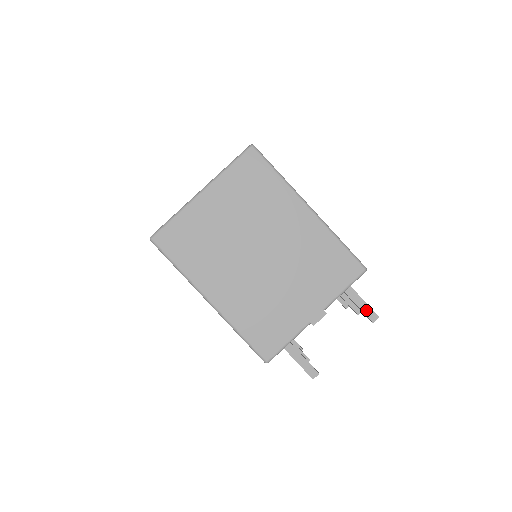
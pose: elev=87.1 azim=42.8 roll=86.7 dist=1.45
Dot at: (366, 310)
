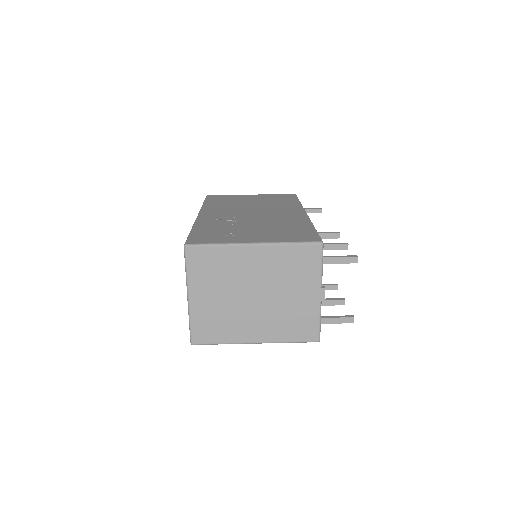
Dot at: (346, 261)
